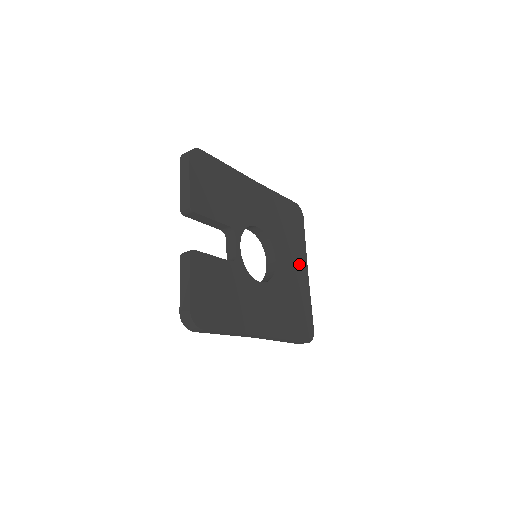
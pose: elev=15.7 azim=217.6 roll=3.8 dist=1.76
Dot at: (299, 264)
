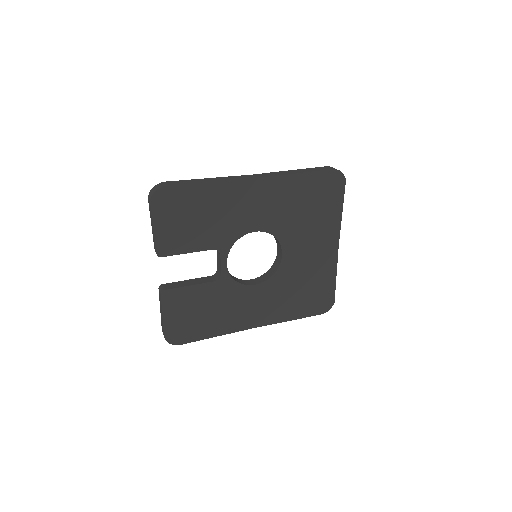
Dot at: (324, 243)
